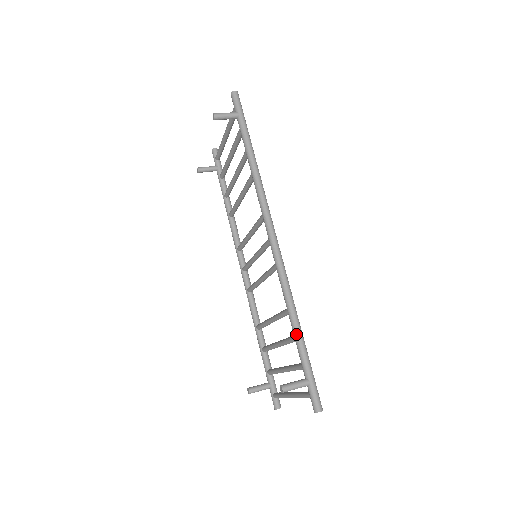
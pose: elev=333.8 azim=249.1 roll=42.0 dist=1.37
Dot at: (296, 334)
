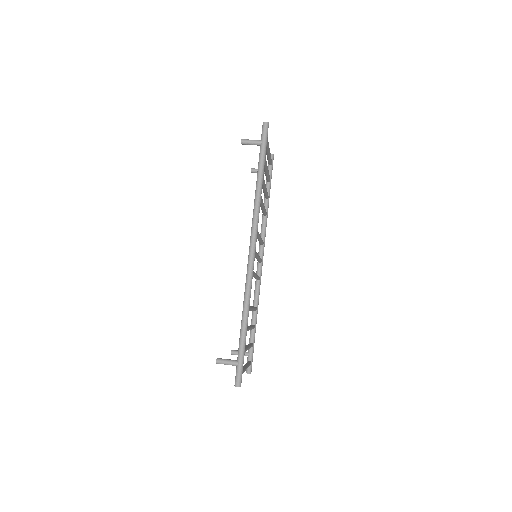
Dot at: (241, 327)
